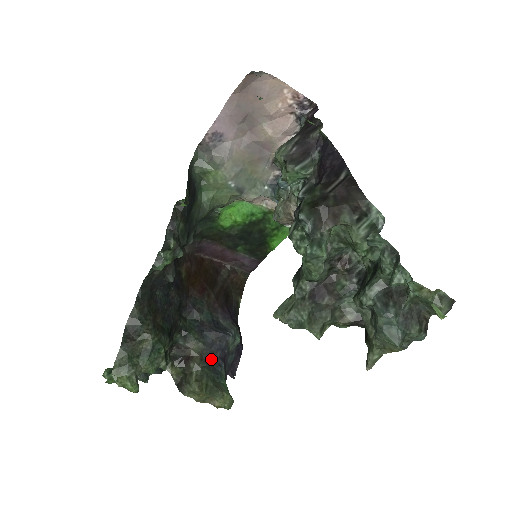
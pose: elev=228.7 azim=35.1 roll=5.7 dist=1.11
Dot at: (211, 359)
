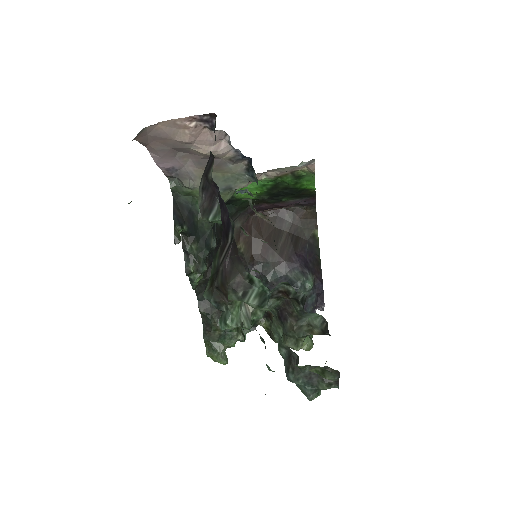
Dot at: occluded
